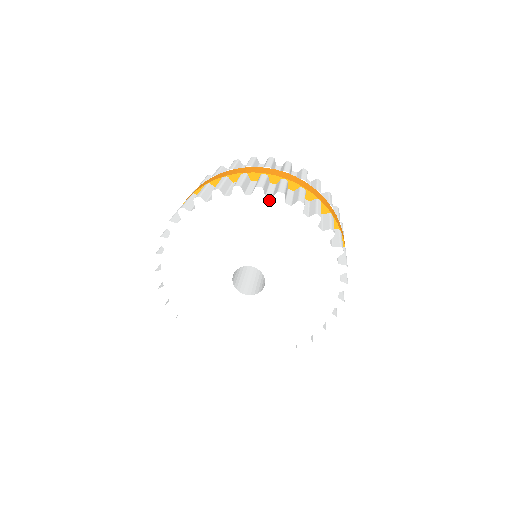
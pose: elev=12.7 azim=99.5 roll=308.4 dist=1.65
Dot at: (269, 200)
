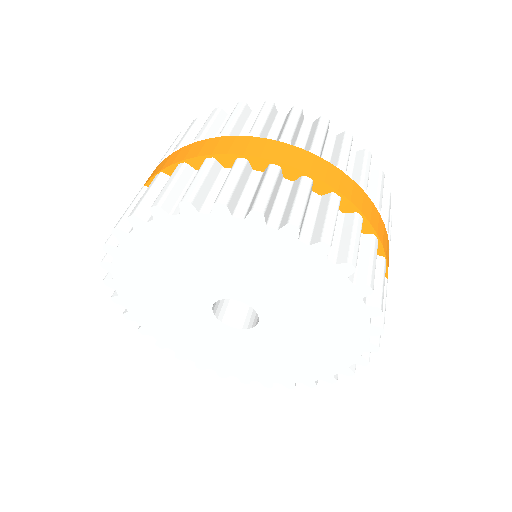
Dot at: (240, 221)
